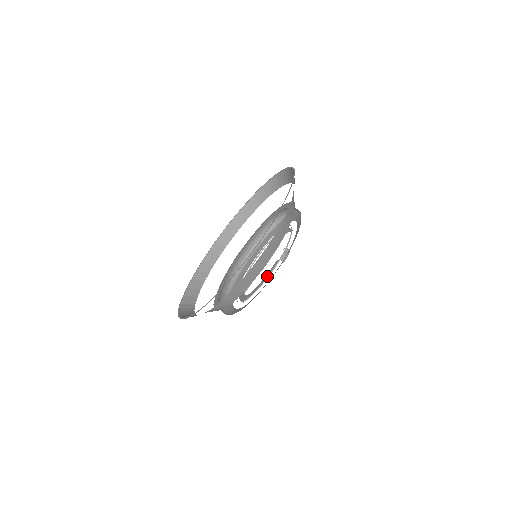
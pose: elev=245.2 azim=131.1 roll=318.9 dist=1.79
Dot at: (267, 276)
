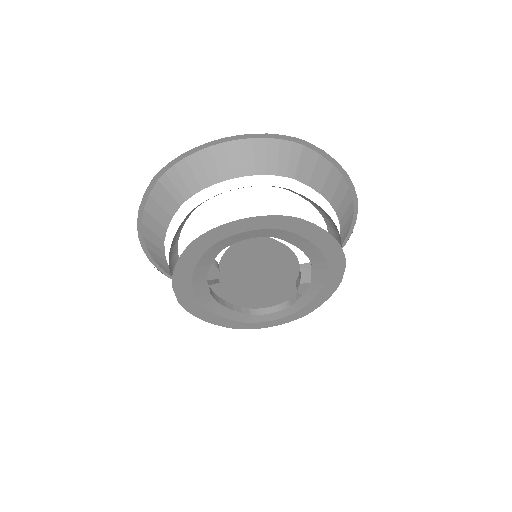
Dot at: occluded
